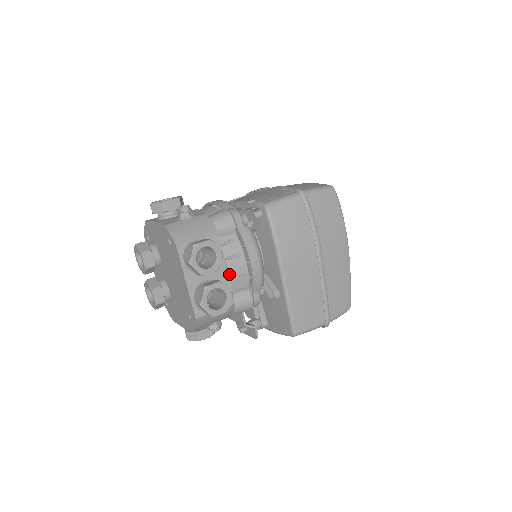
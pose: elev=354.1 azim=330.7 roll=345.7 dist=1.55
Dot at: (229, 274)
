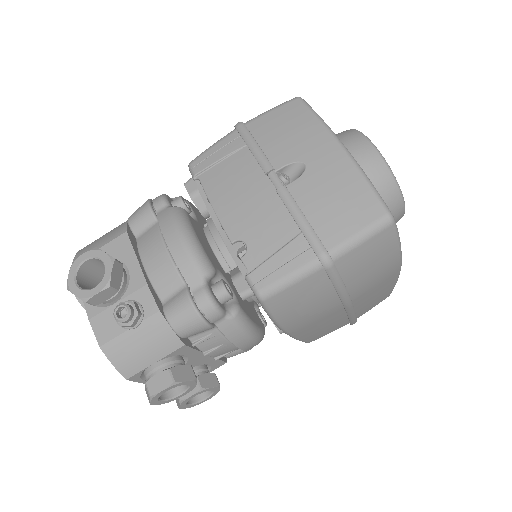
Dot at: (212, 357)
